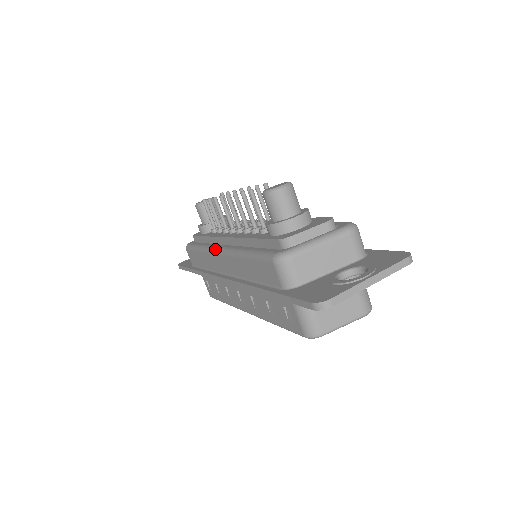
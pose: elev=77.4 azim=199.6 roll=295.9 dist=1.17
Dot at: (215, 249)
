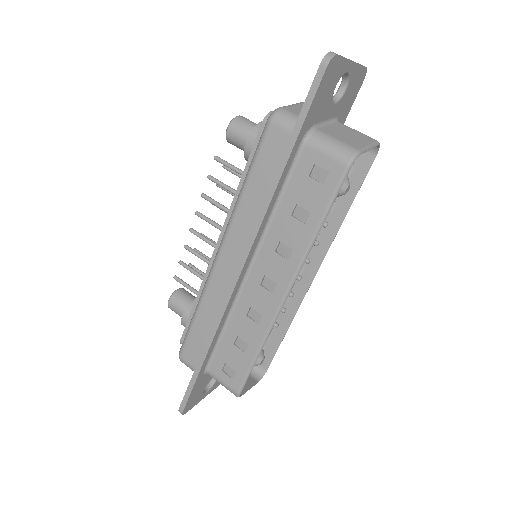
Dot at: occluded
